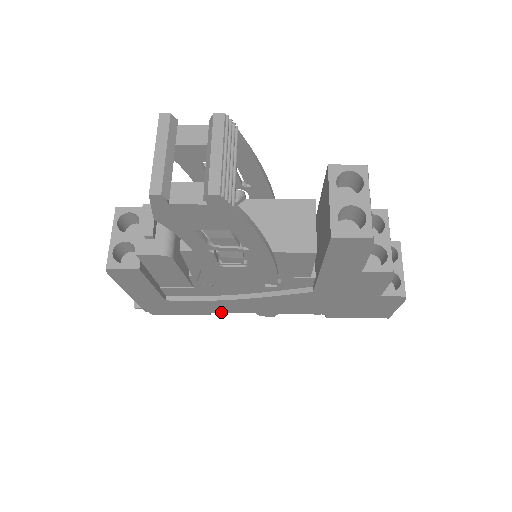
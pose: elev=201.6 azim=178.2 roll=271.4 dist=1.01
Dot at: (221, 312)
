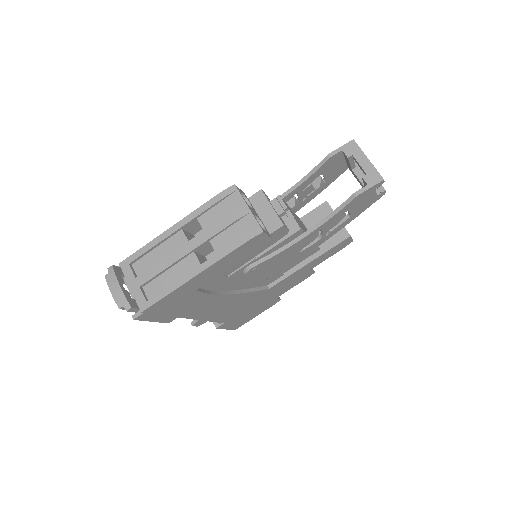
Dot at: (185, 317)
